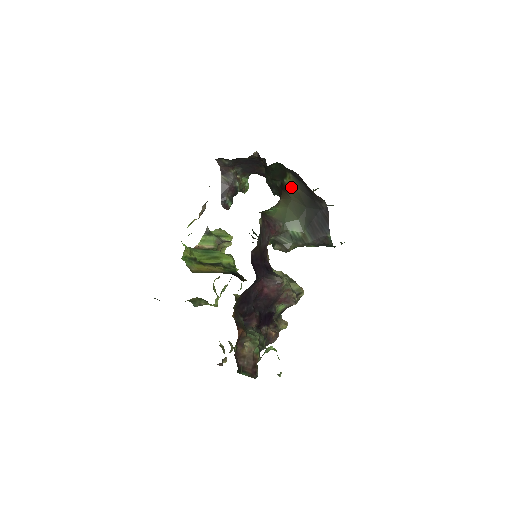
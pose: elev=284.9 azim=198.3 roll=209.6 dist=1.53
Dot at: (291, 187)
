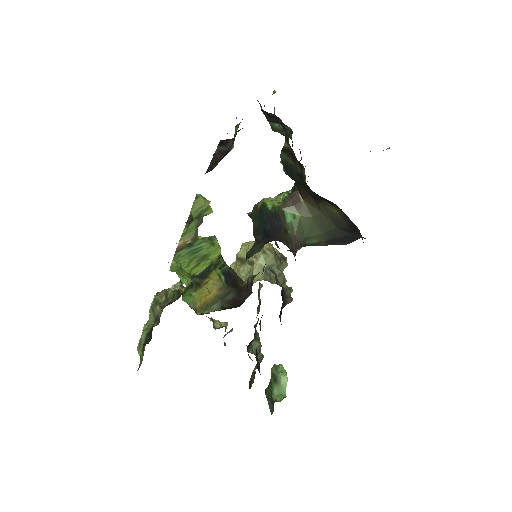
Dot at: (329, 207)
